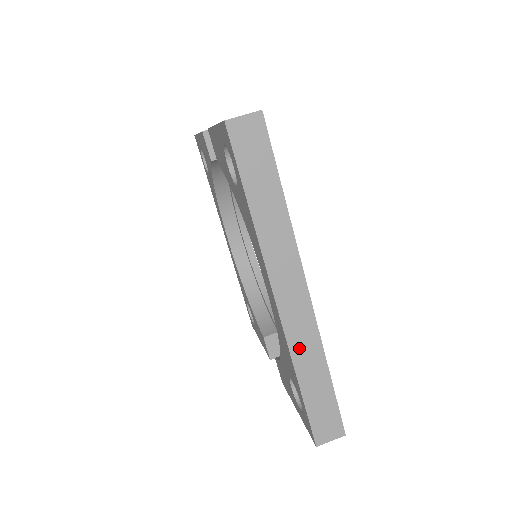
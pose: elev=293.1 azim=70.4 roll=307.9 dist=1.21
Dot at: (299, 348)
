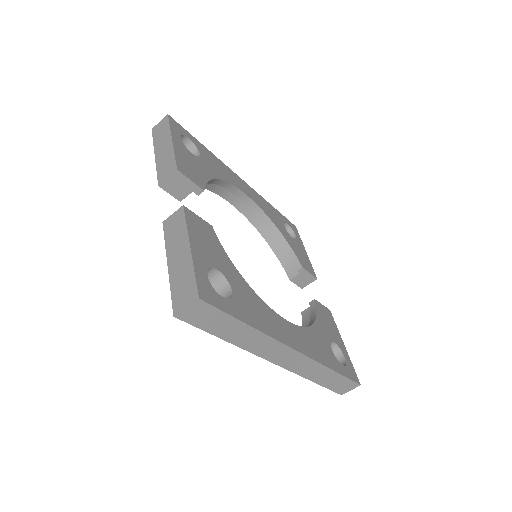
Dot at: (305, 372)
